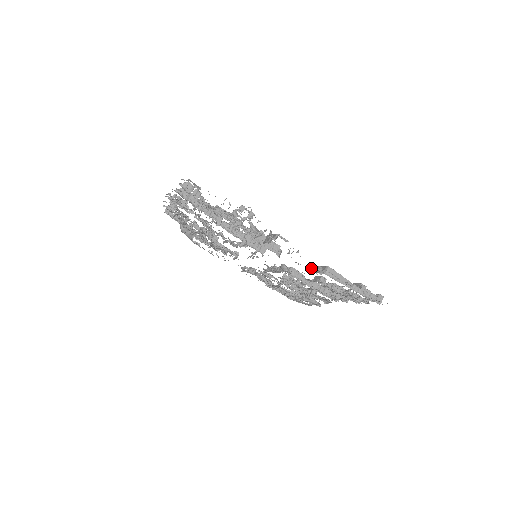
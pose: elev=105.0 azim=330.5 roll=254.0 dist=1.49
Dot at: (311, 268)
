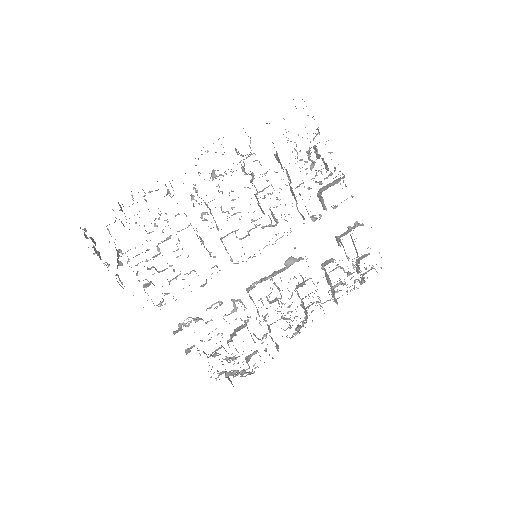
Dot at: (338, 236)
